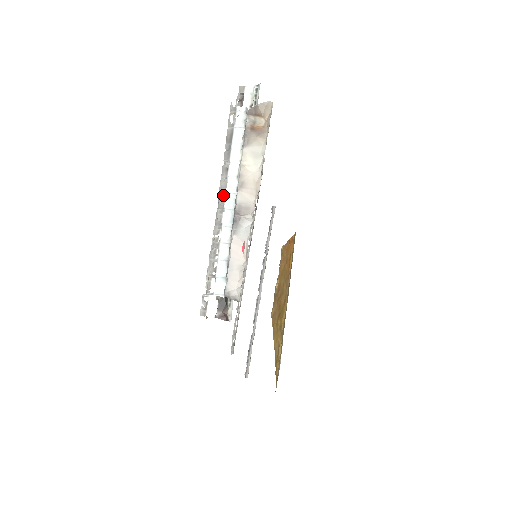
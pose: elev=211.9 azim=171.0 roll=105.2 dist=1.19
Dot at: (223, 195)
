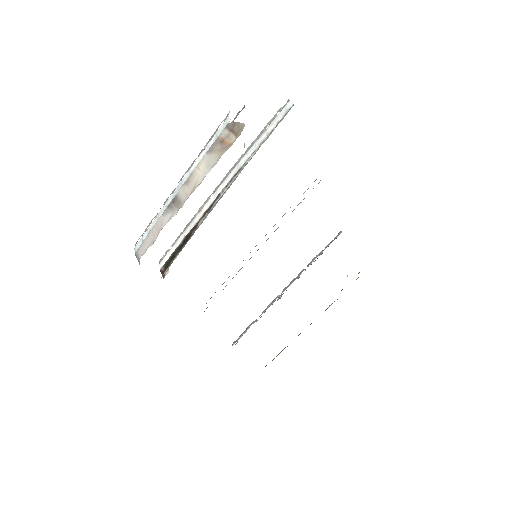
Dot at: (219, 185)
